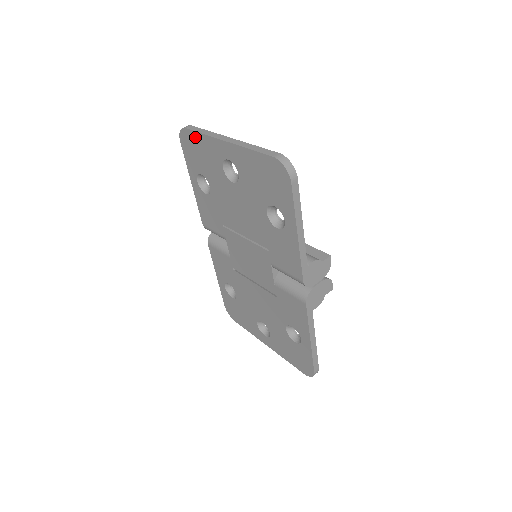
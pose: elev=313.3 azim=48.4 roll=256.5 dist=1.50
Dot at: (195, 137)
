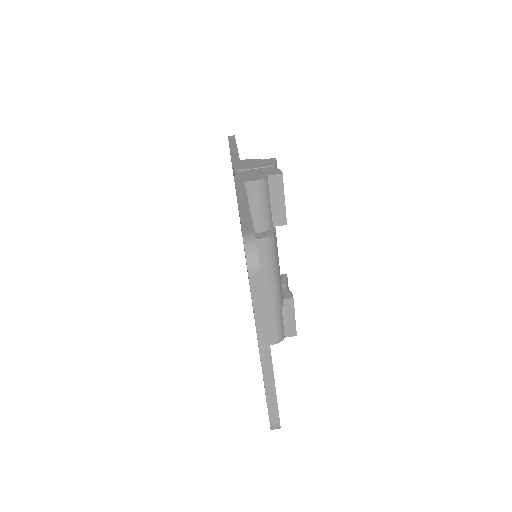
Dot at: occluded
